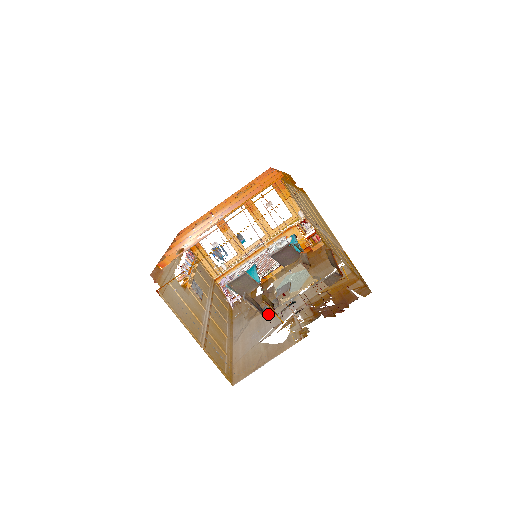
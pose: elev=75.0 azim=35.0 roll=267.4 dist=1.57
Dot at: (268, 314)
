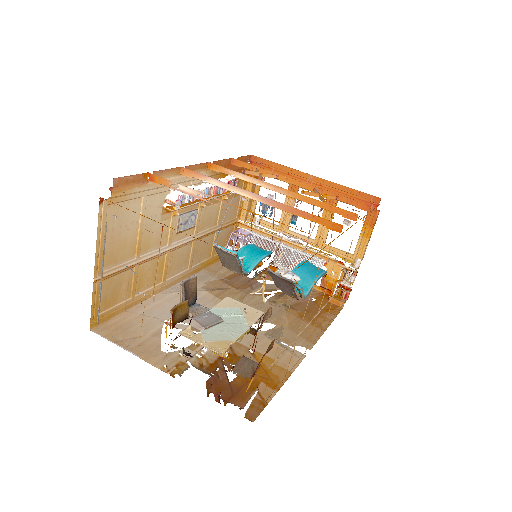
Dot at: (213, 305)
